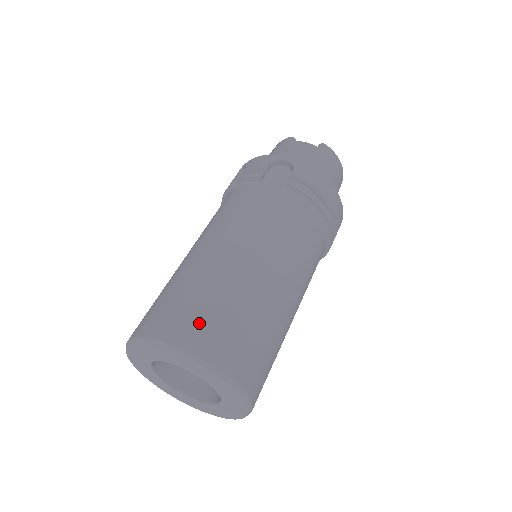
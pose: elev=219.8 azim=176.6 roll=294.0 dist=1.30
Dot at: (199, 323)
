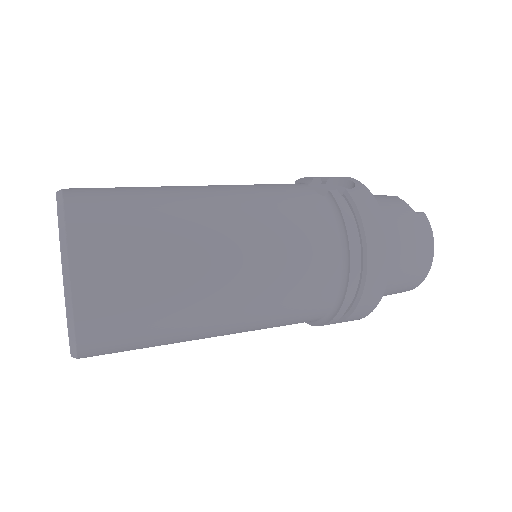
Dot at: (103, 200)
